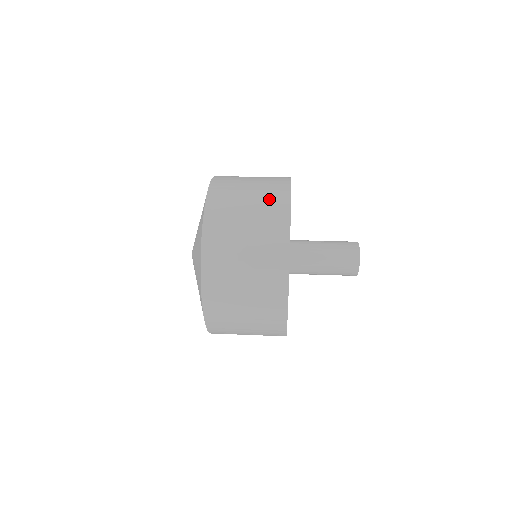
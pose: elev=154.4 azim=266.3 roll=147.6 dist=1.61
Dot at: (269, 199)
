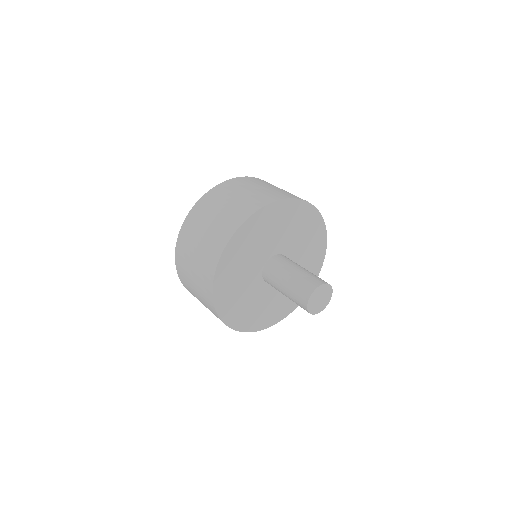
Dot at: (275, 192)
